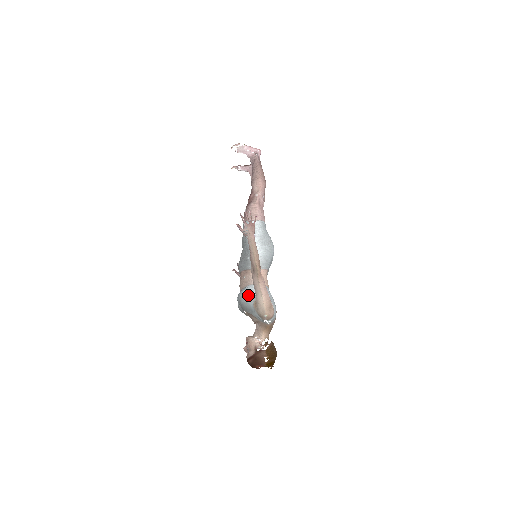
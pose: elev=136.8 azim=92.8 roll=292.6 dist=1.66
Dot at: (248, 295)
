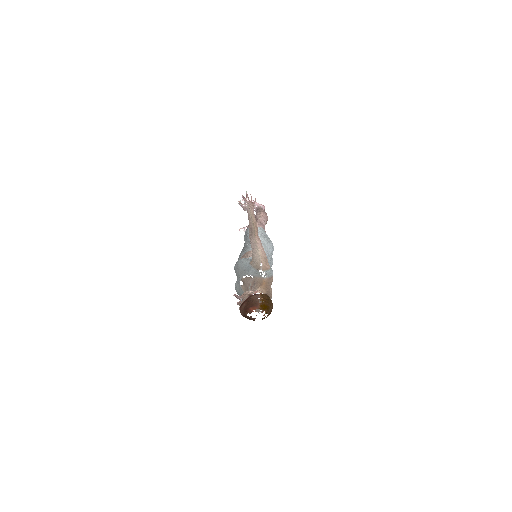
Dot at: (245, 258)
